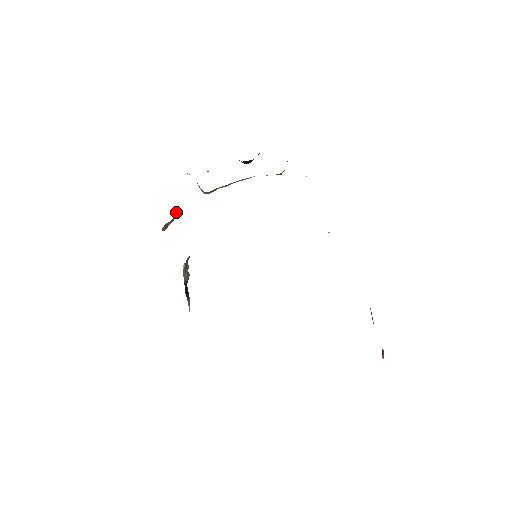
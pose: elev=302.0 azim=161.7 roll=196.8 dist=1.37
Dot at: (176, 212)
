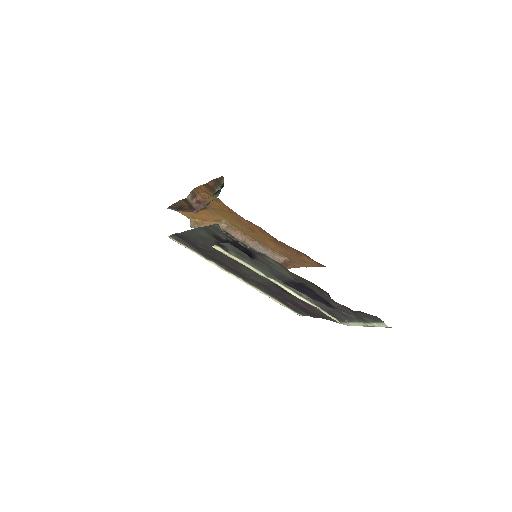
Dot at: (201, 205)
